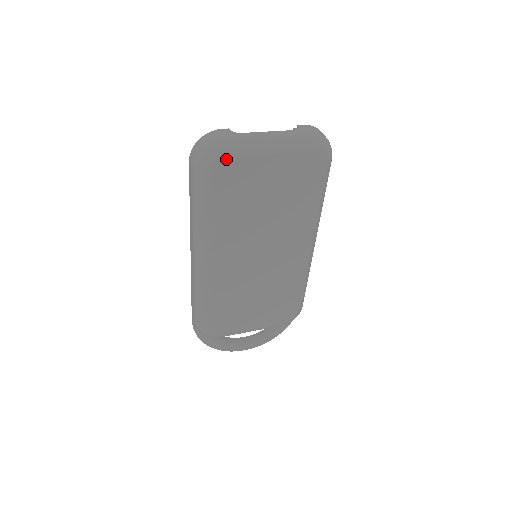
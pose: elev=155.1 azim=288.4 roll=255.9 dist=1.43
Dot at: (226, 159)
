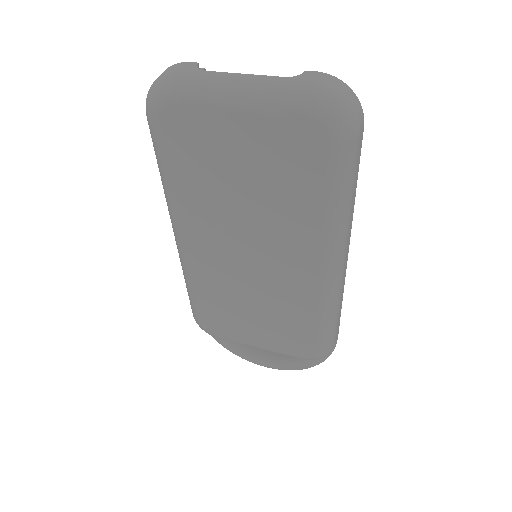
Dot at: (173, 106)
